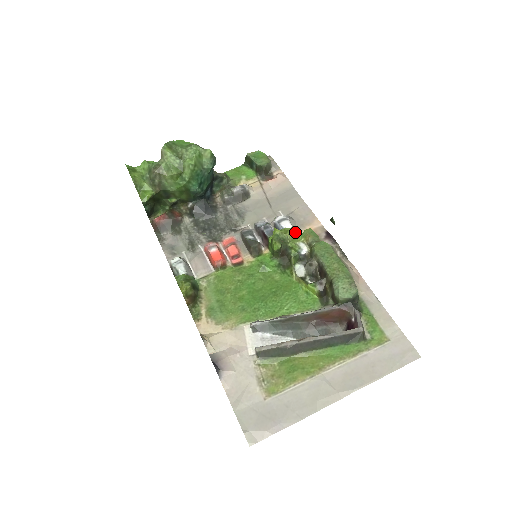
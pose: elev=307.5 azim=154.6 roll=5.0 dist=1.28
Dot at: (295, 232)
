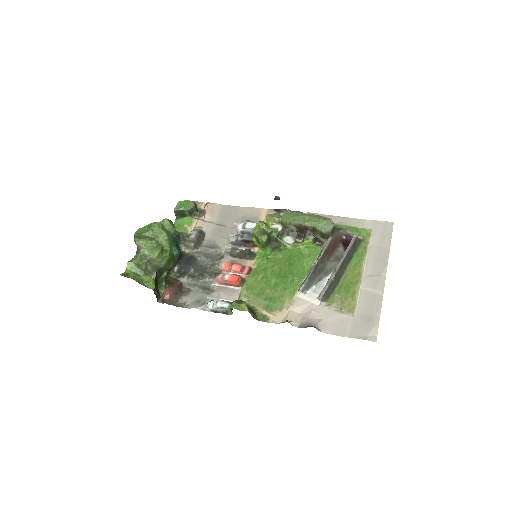
Dot at: (264, 222)
